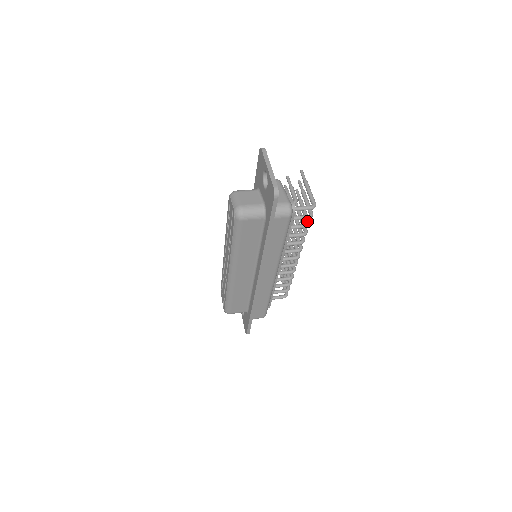
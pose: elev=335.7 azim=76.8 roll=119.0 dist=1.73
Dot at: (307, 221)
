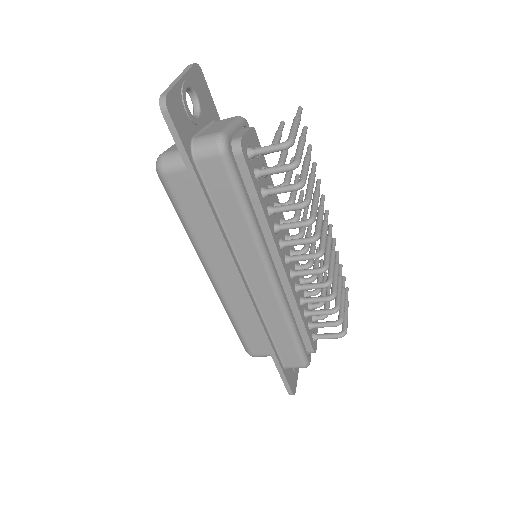
Dot at: (299, 180)
